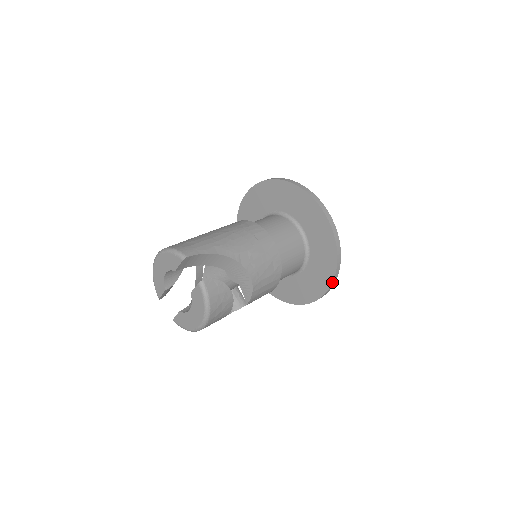
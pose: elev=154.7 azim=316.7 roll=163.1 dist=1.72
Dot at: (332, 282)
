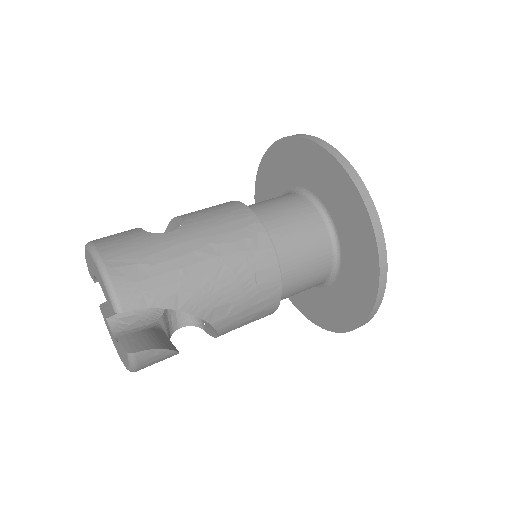
Dot at: (335, 332)
